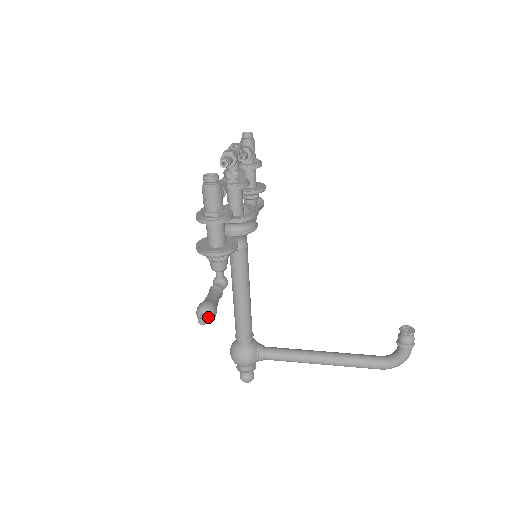
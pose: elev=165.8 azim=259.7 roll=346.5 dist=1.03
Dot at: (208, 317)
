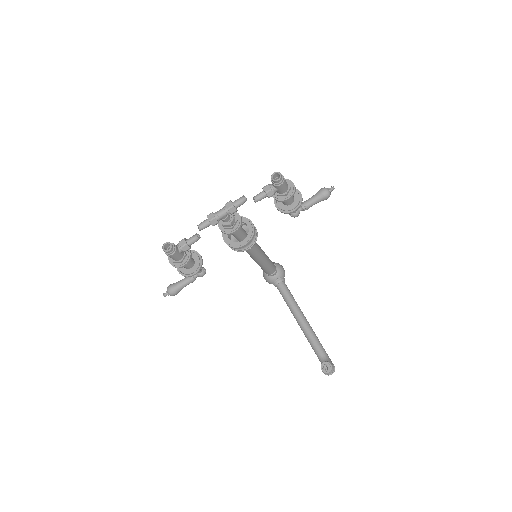
Dot at: occluded
